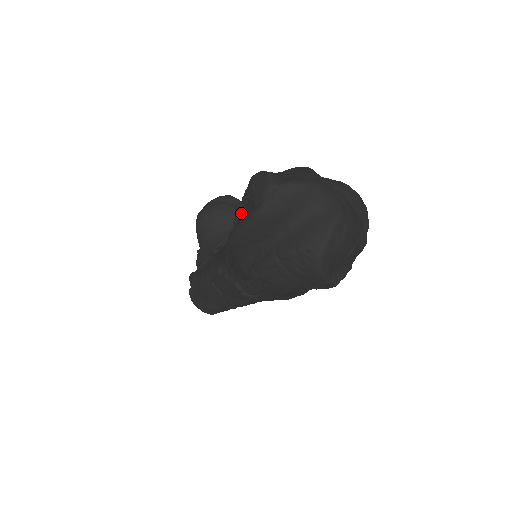
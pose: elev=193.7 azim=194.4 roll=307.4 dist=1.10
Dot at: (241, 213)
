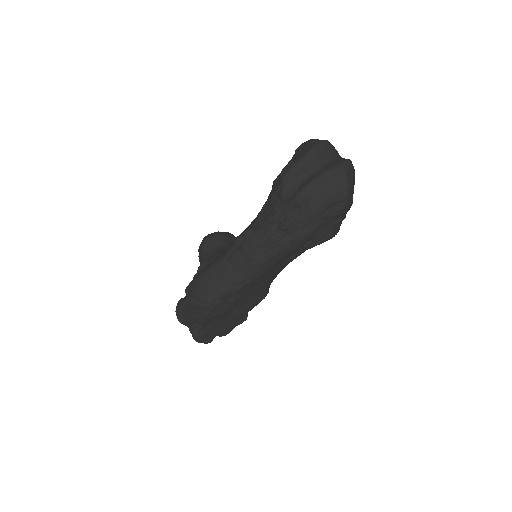
Dot at: occluded
